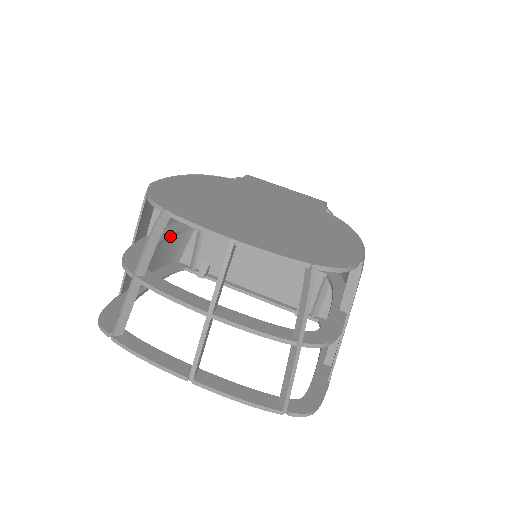
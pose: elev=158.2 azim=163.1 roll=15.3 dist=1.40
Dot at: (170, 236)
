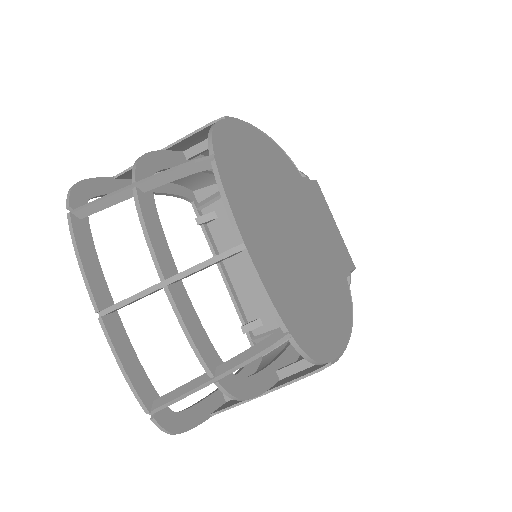
Dot at: occluded
